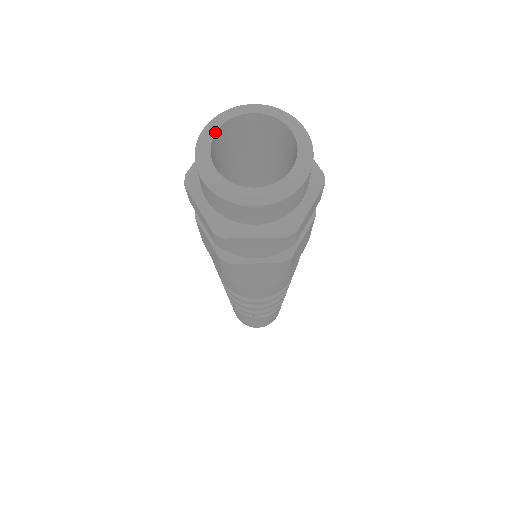
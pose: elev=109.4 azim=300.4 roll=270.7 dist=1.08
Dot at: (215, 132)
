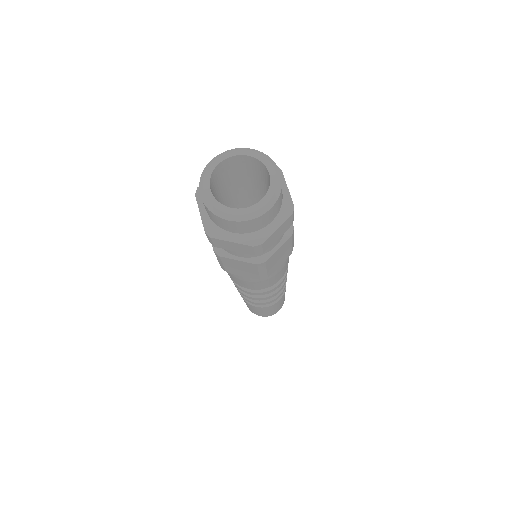
Dot at: (217, 164)
